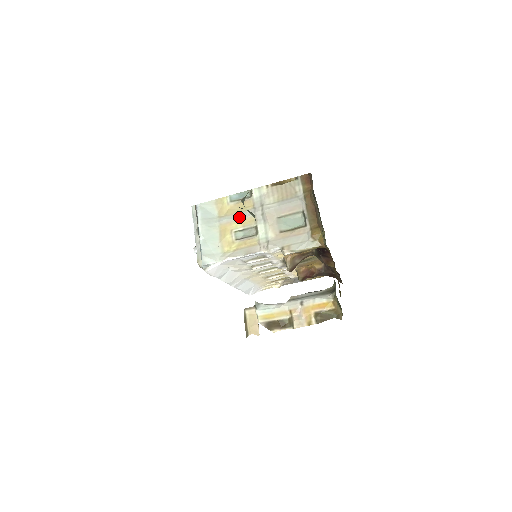
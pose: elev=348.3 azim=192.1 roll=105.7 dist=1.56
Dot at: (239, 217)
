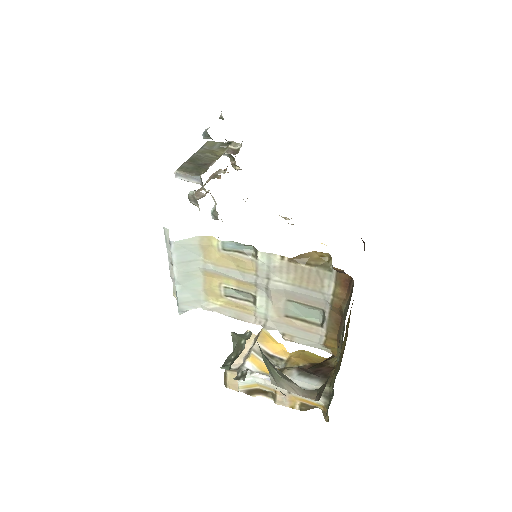
Dot at: (233, 276)
